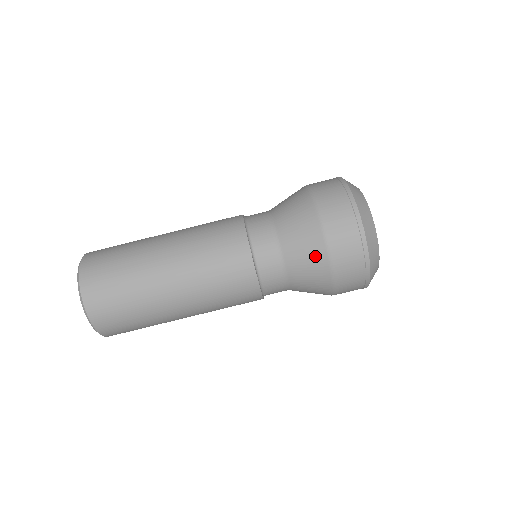
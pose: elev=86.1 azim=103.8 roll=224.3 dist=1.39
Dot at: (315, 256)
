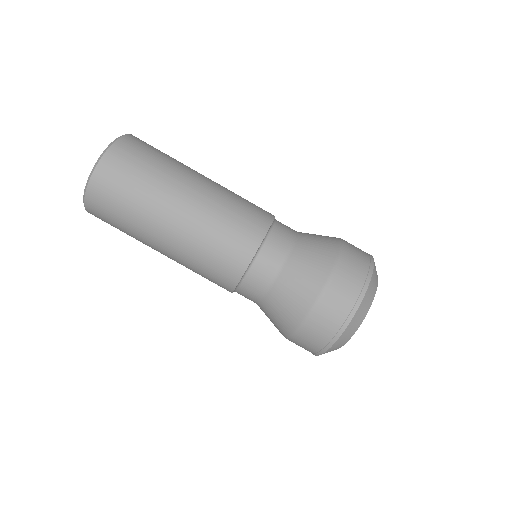
Dot at: (317, 271)
